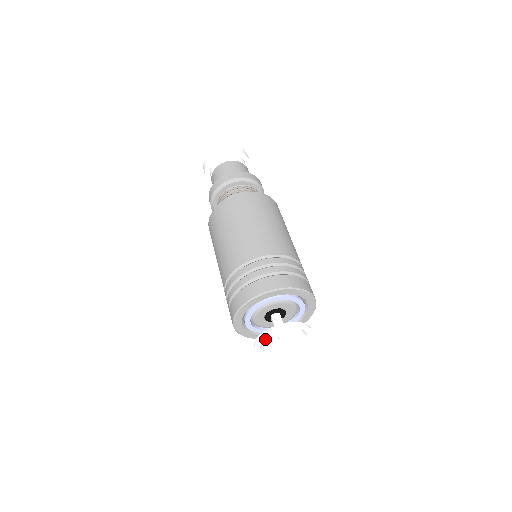
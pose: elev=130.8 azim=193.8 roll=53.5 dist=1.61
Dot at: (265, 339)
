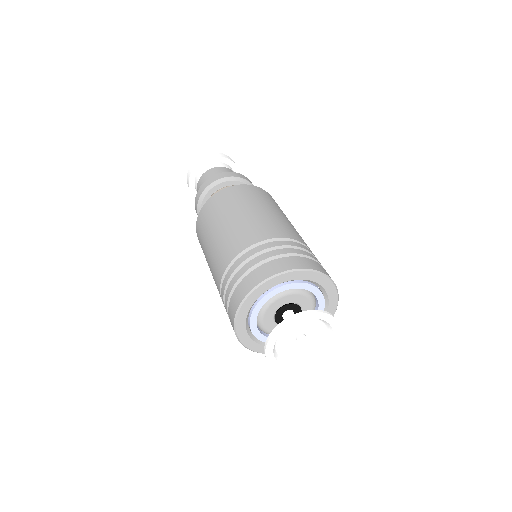
Dot at: occluded
